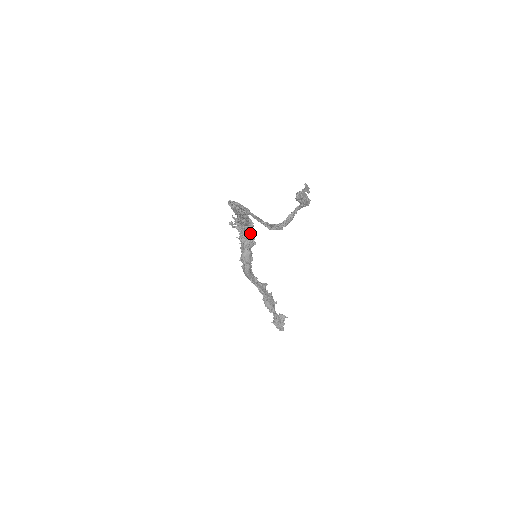
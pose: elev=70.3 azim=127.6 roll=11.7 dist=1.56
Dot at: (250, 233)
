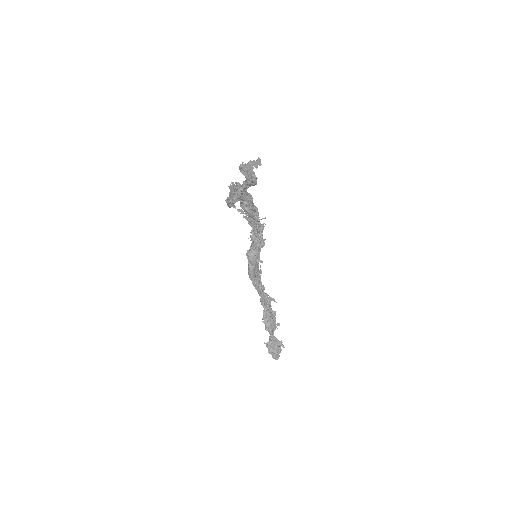
Dot at: (257, 229)
